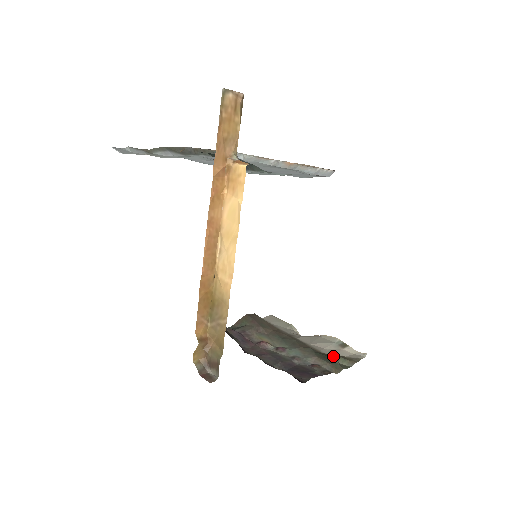
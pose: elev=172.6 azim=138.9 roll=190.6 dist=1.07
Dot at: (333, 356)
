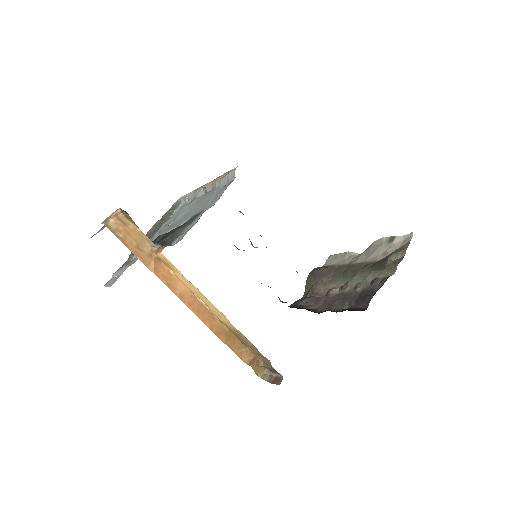
Dot at: (385, 259)
